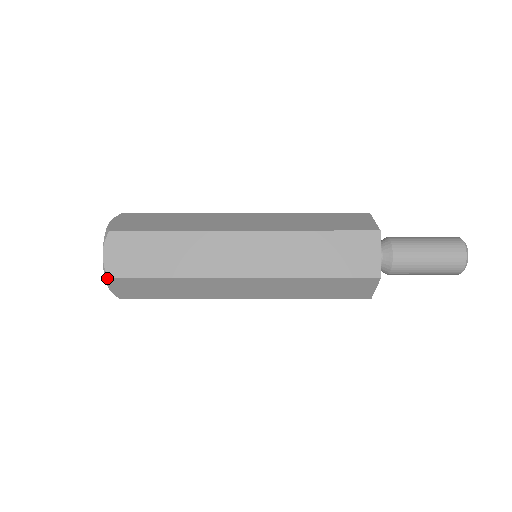
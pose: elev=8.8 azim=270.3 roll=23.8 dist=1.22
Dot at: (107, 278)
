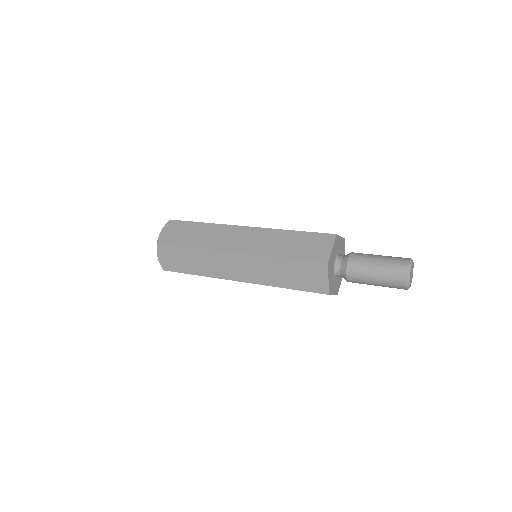
Dot at: (157, 244)
